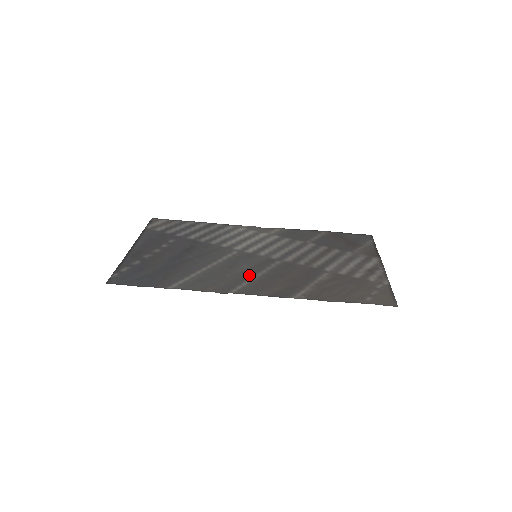
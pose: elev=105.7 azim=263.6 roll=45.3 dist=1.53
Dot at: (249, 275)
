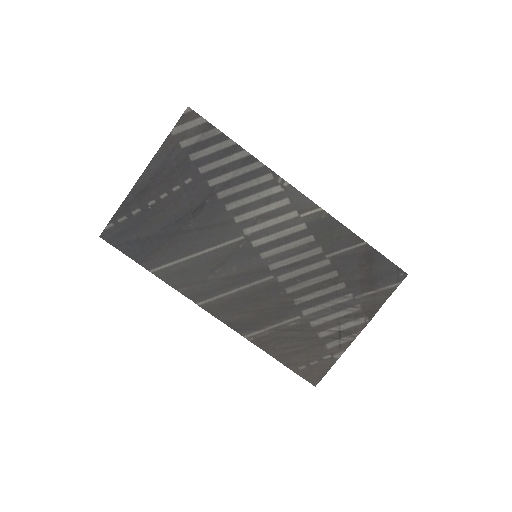
Dot at: (229, 285)
